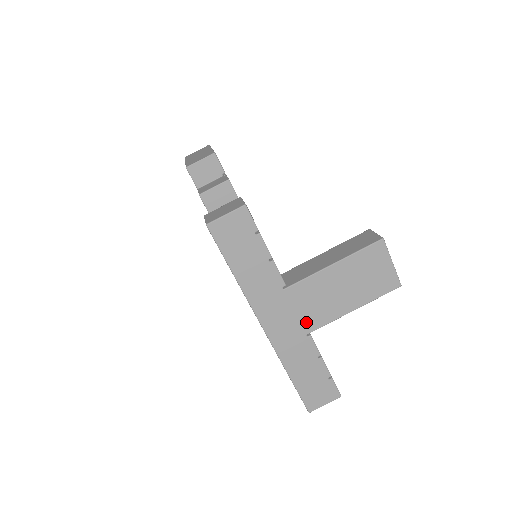
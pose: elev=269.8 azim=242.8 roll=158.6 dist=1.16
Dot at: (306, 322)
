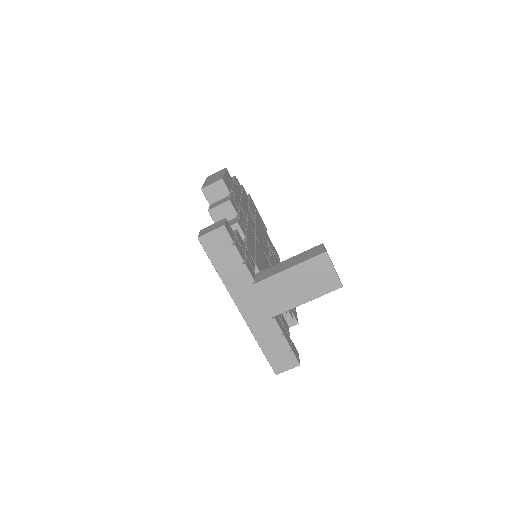
Dot at: (271, 309)
